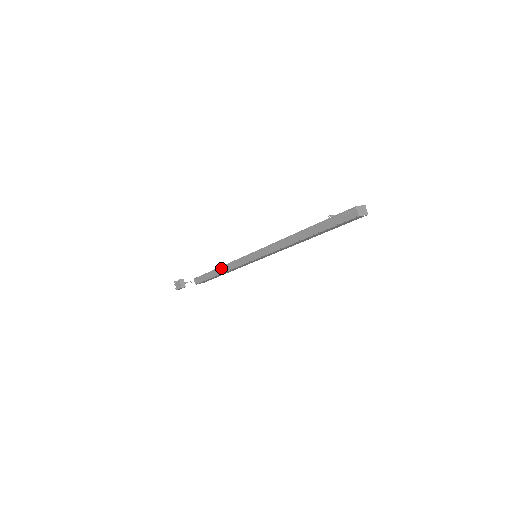
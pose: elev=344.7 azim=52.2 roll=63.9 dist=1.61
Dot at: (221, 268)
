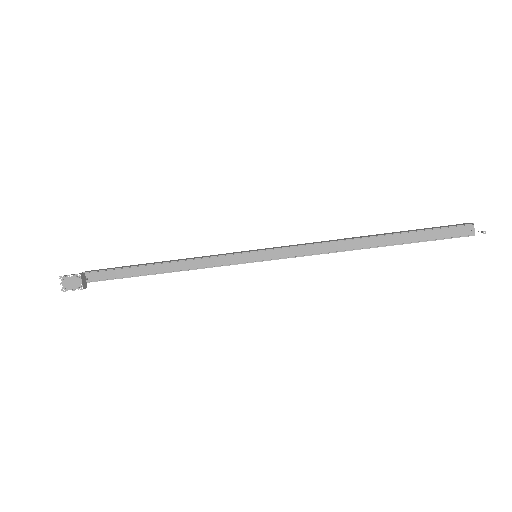
Dot at: (168, 264)
